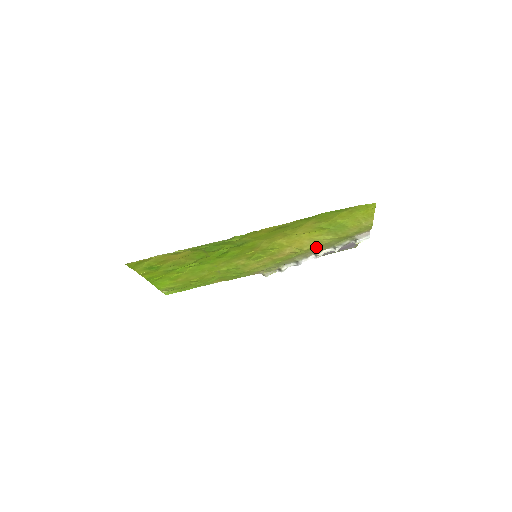
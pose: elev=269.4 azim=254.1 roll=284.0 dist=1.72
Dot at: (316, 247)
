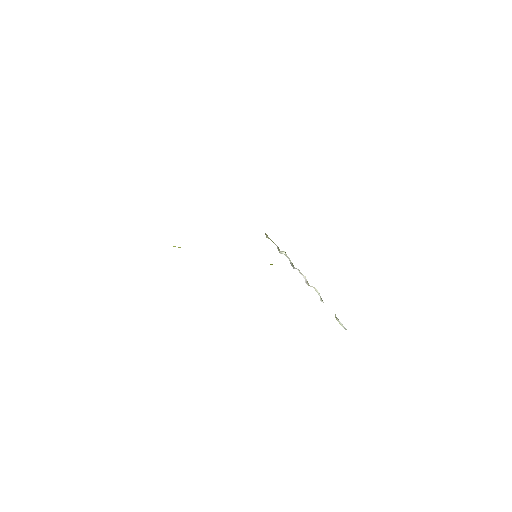
Dot at: occluded
